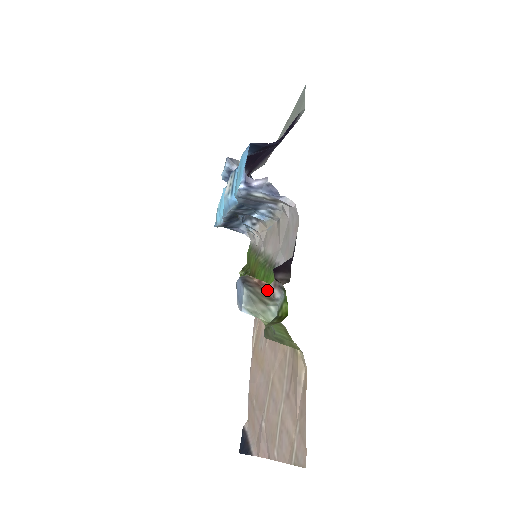
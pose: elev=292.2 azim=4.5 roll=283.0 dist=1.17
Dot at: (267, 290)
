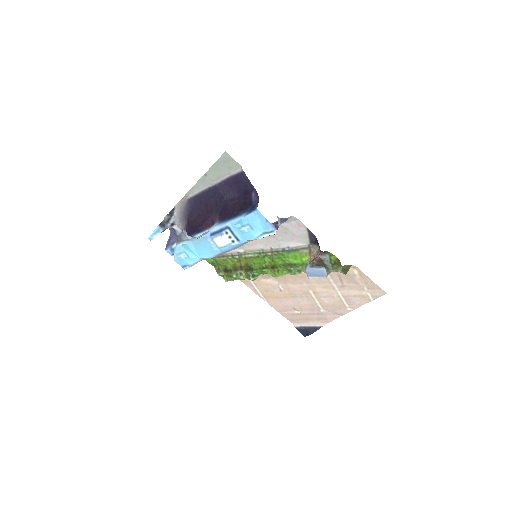
Dot at: (320, 260)
